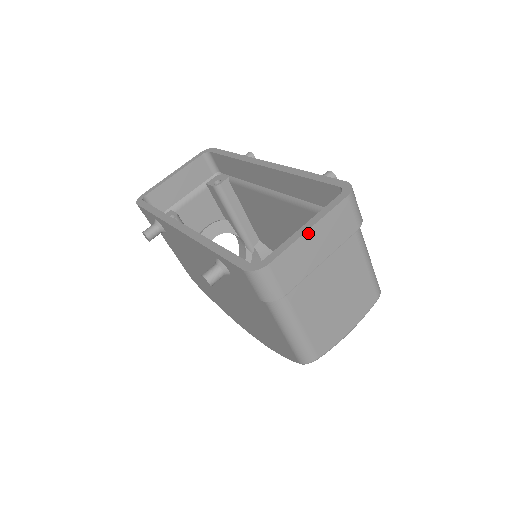
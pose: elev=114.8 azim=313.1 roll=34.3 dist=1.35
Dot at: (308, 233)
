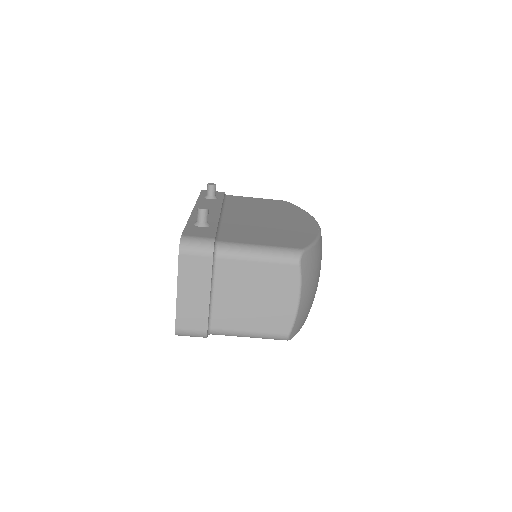
Dot at: (179, 295)
